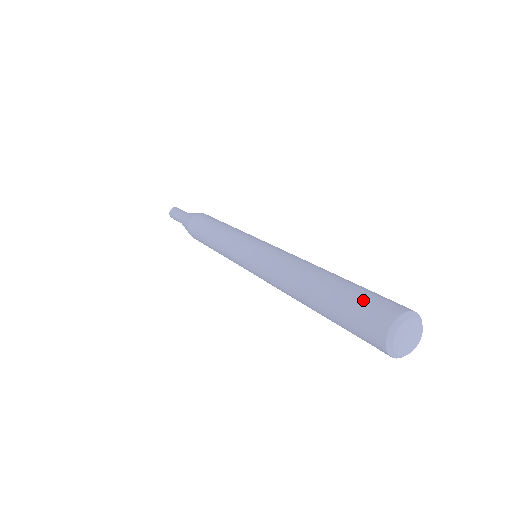
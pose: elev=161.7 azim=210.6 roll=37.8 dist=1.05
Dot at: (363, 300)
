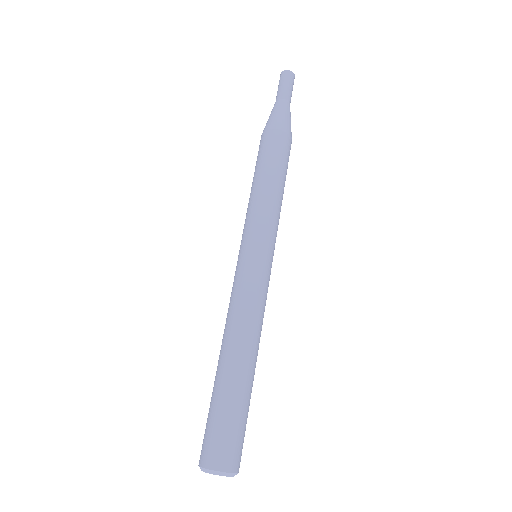
Dot at: (208, 427)
